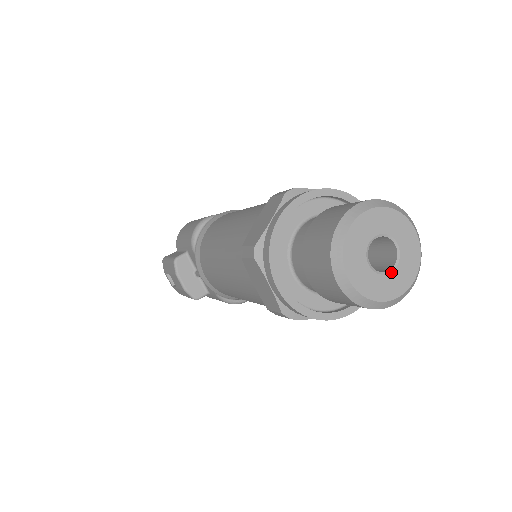
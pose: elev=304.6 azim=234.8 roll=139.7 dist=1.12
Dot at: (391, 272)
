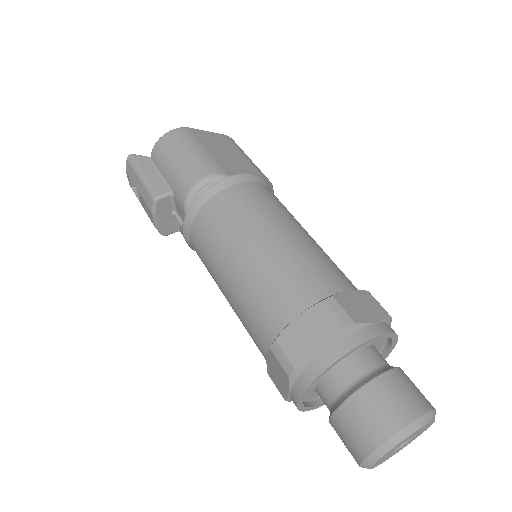
Dot at: (398, 450)
